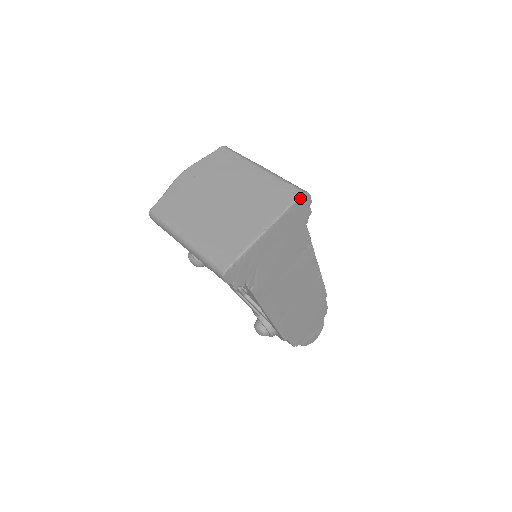
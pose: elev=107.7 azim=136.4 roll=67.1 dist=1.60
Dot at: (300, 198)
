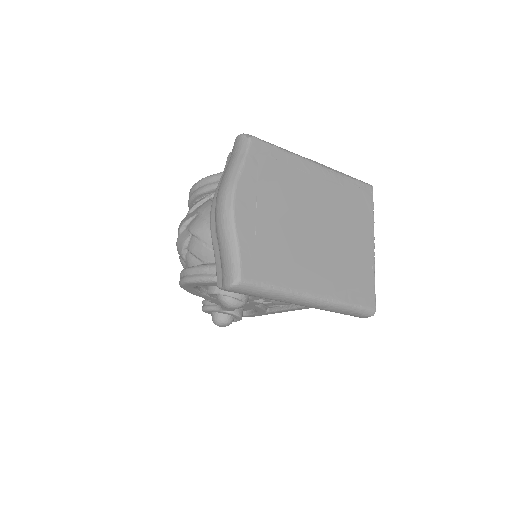
Dot at: (371, 194)
